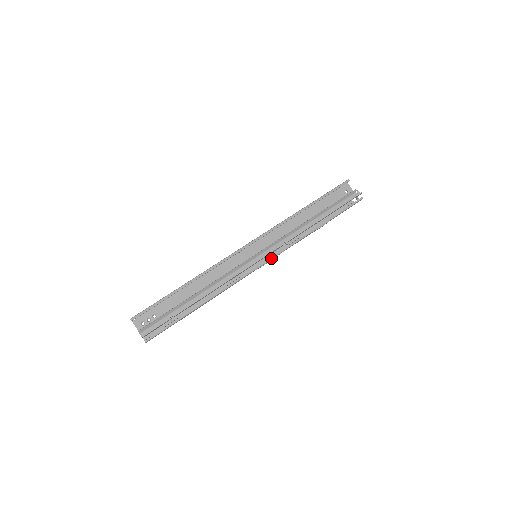
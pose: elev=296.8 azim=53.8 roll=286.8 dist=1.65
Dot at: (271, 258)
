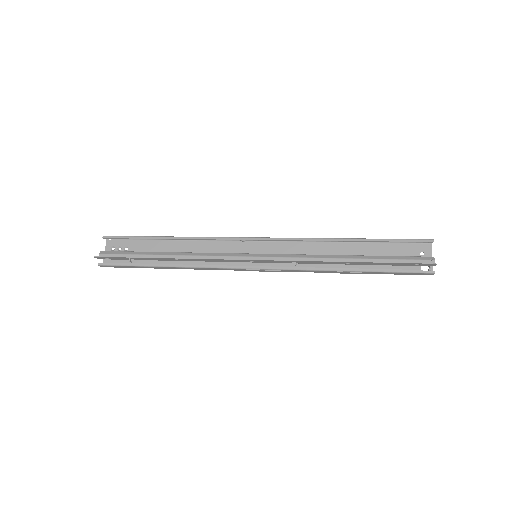
Dot at: (268, 268)
